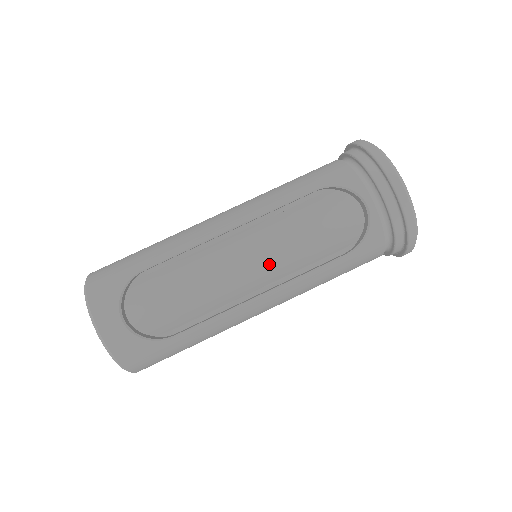
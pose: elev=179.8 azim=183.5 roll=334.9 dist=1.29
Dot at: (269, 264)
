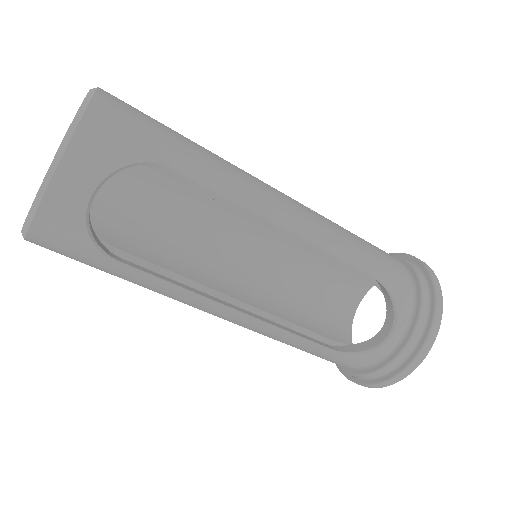
Dot at: (247, 263)
